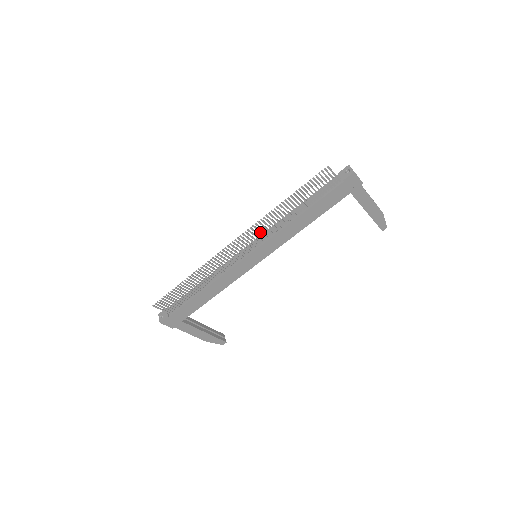
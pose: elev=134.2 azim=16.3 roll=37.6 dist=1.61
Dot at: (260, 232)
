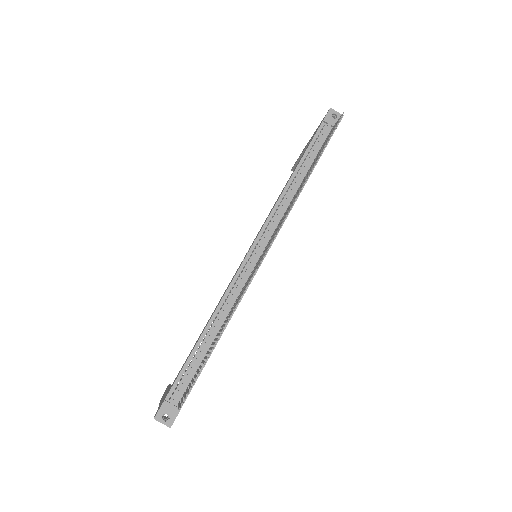
Dot at: occluded
